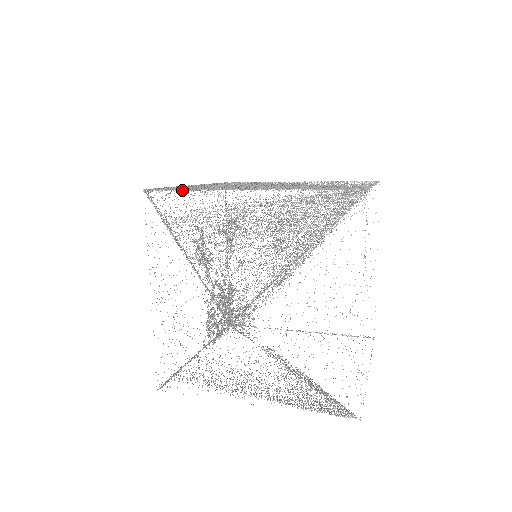
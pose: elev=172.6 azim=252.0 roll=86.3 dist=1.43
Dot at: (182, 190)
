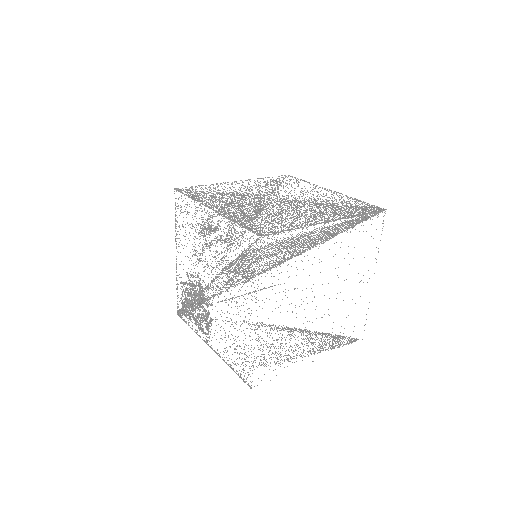
Dot at: (290, 230)
